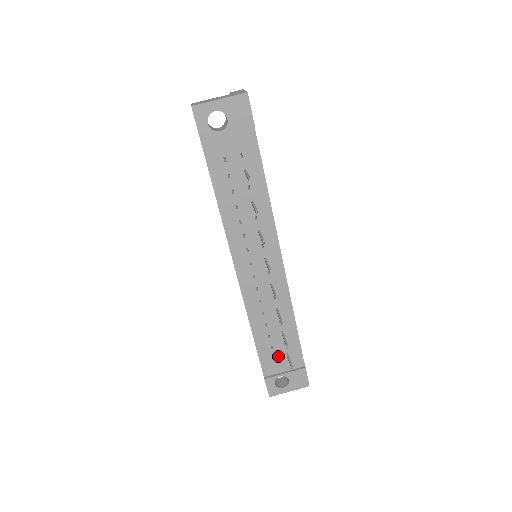
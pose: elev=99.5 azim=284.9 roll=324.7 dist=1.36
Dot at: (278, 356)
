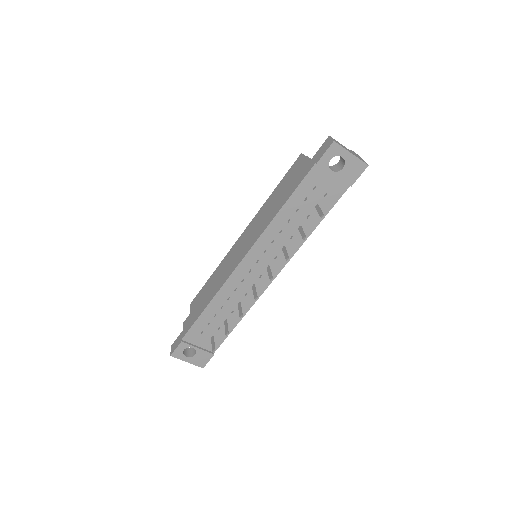
Dot at: (206, 333)
